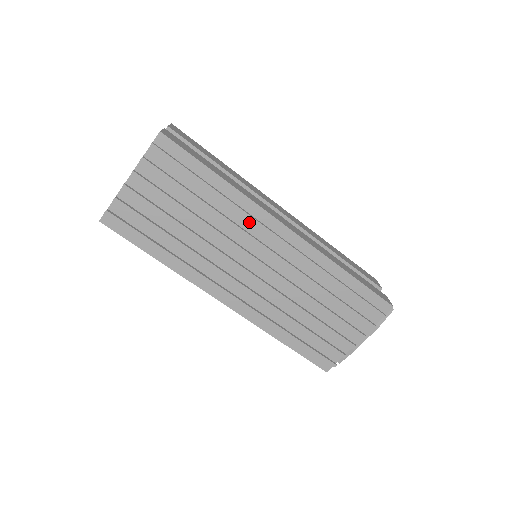
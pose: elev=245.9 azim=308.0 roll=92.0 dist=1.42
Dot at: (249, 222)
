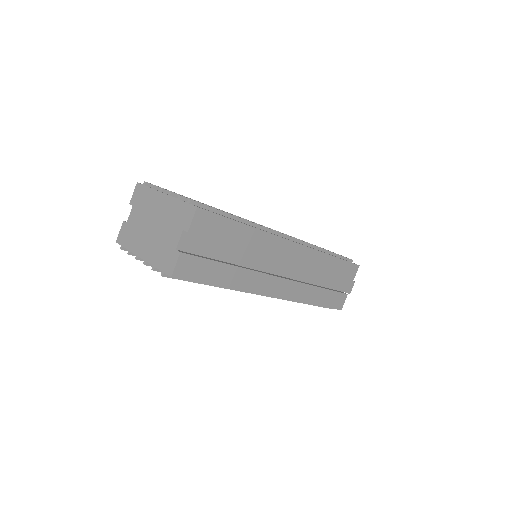
Dot at: occluded
